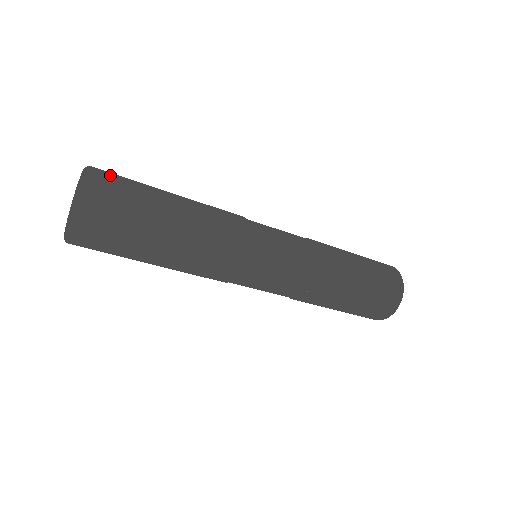
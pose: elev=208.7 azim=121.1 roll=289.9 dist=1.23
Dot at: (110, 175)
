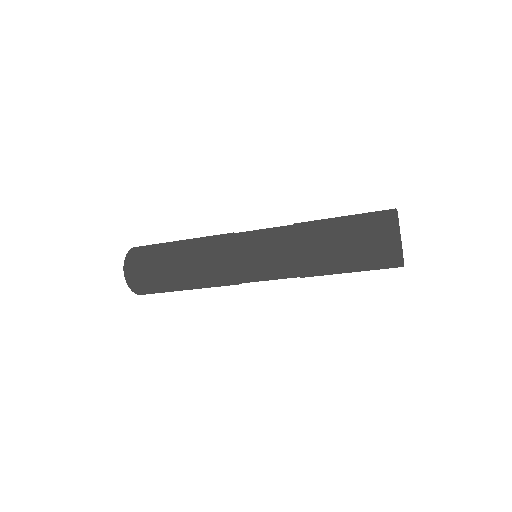
Dot at: (134, 265)
